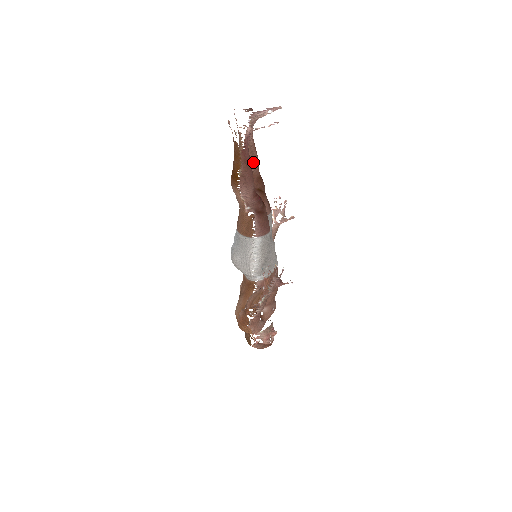
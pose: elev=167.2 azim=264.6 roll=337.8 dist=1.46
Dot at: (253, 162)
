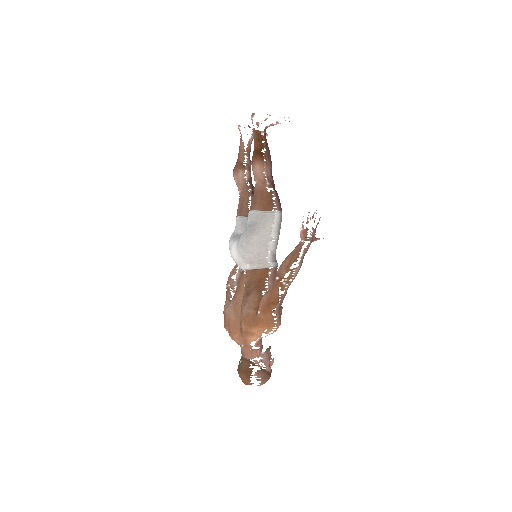
Dot at: occluded
